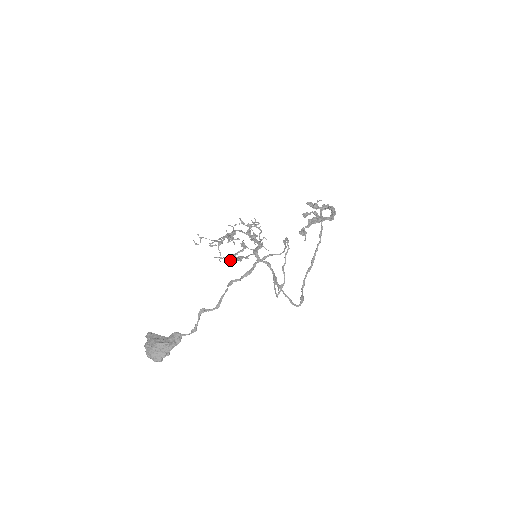
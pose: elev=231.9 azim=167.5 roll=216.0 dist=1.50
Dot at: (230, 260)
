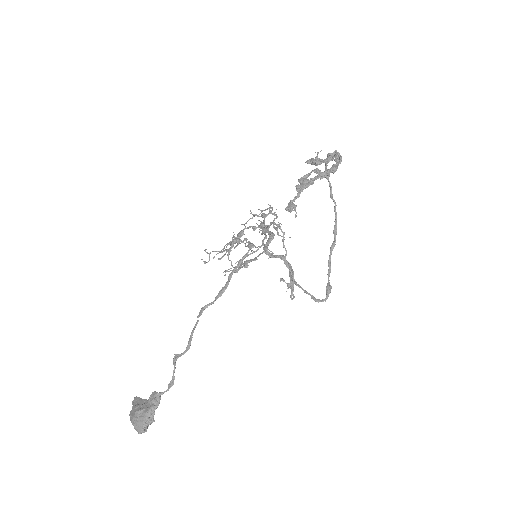
Dot at: occluded
